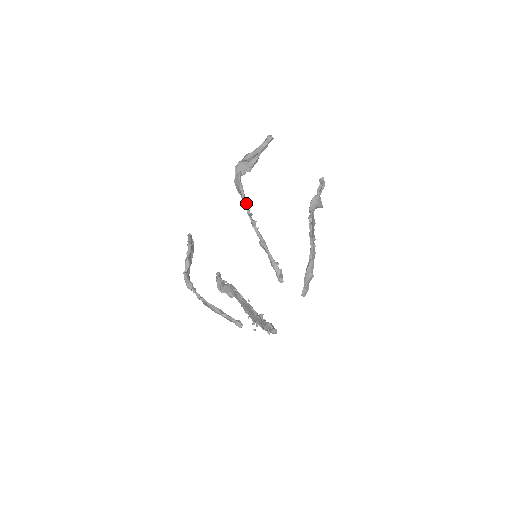
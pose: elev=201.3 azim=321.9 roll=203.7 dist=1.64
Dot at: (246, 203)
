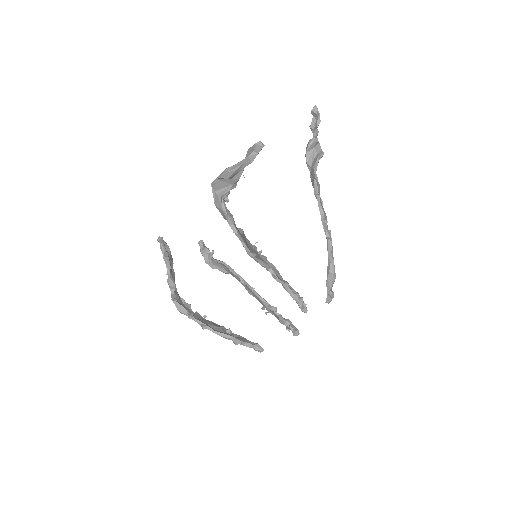
Dot at: (243, 243)
